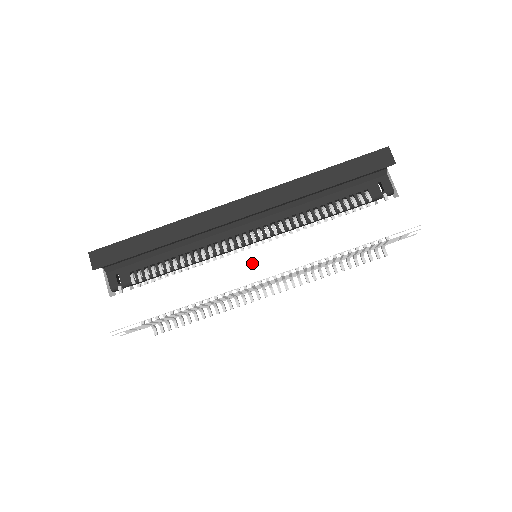
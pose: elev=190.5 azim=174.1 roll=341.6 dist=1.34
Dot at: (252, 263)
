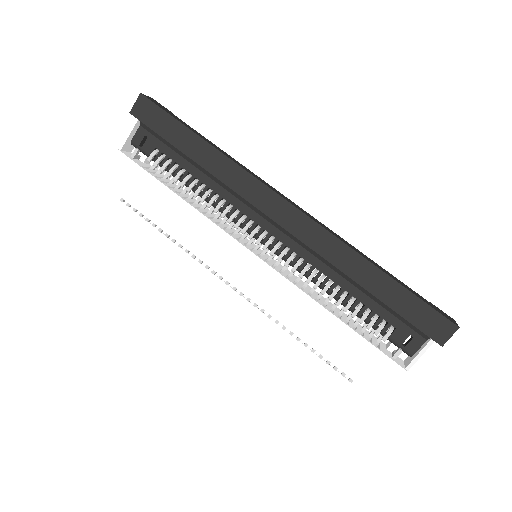
Dot at: (239, 263)
